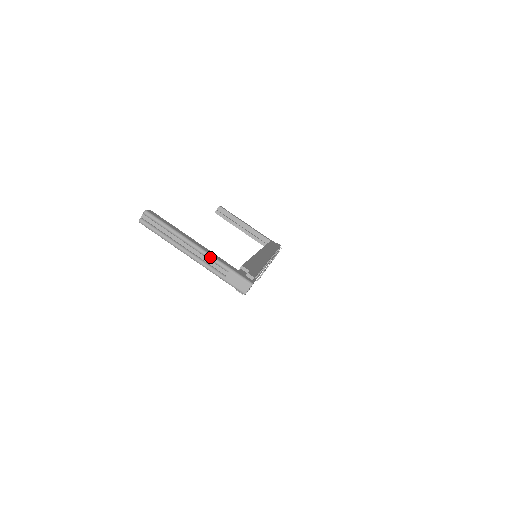
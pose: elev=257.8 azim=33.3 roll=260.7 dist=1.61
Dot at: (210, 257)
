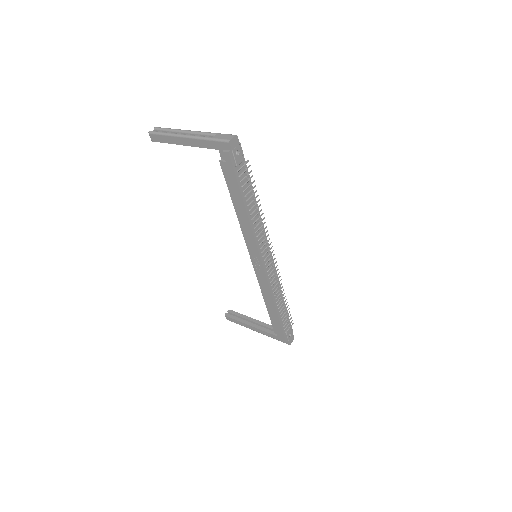
Dot at: (202, 132)
